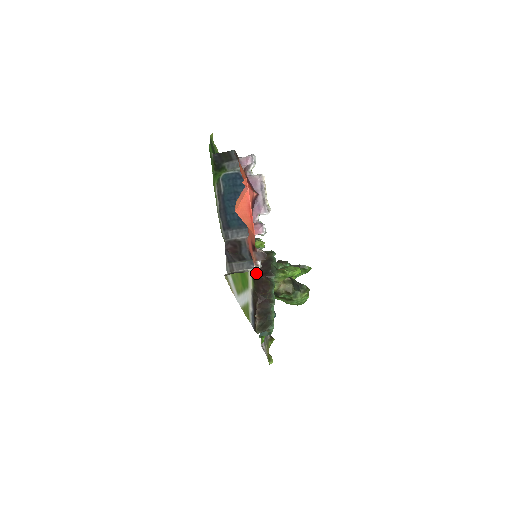
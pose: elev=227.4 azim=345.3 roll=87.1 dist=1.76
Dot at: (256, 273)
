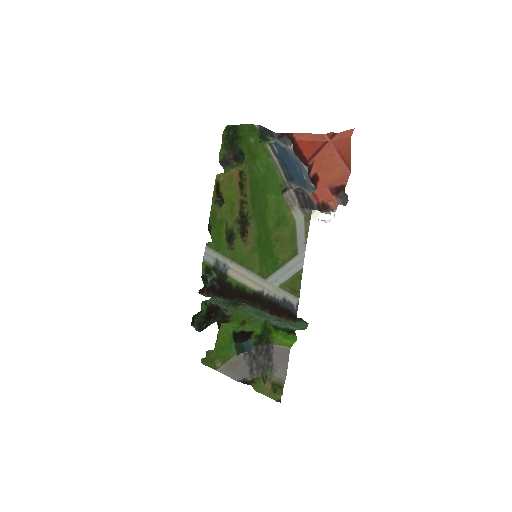
Dot at: (234, 291)
